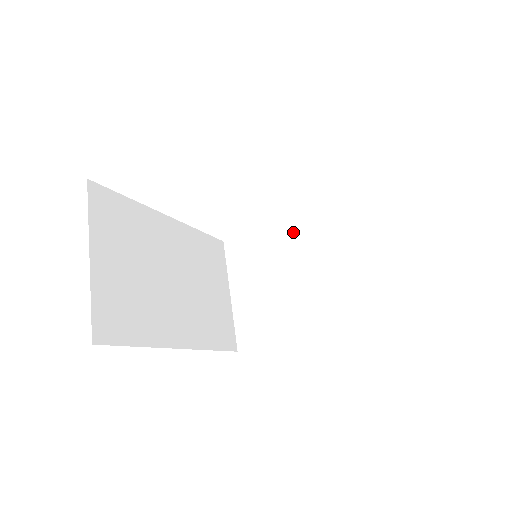
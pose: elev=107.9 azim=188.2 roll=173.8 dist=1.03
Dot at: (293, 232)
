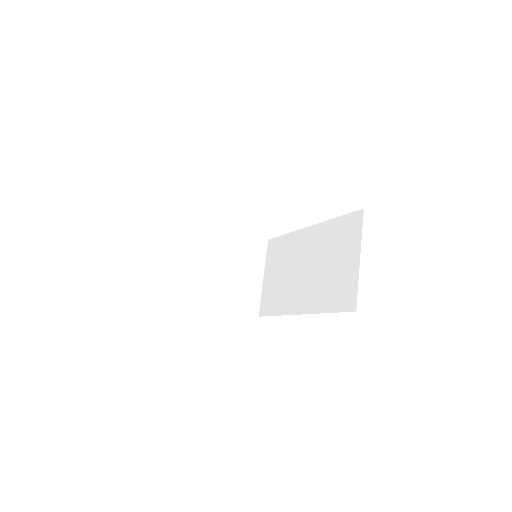
Dot at: (225, 234)
